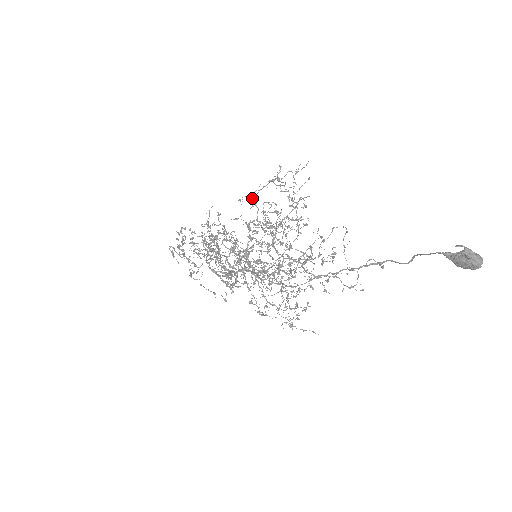
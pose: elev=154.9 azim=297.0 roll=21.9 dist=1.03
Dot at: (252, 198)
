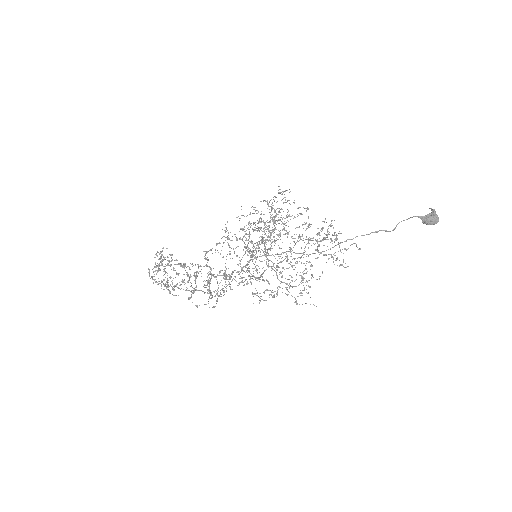
Dot at: (267, 203)
